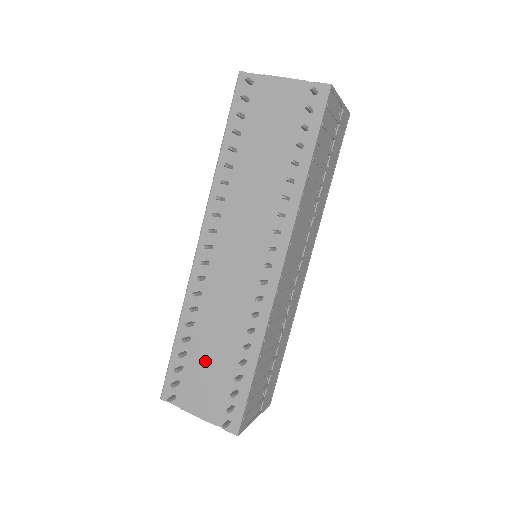
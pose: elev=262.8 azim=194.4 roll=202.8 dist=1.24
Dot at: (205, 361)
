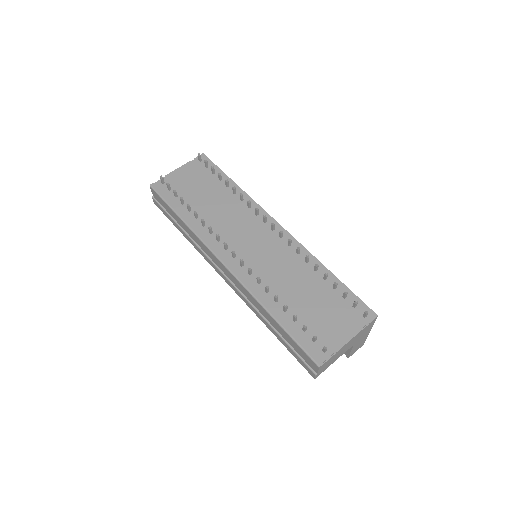
Dot at: (309, 308)
